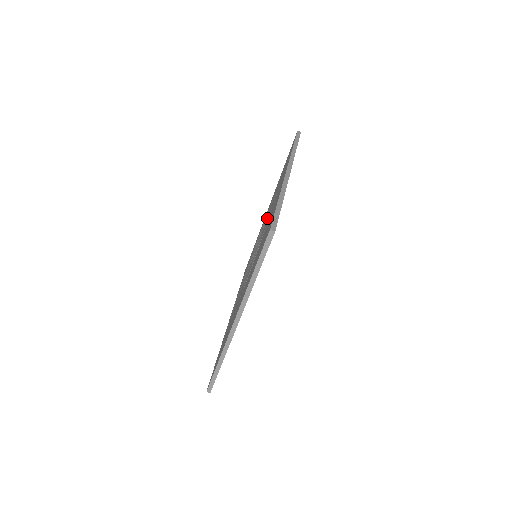
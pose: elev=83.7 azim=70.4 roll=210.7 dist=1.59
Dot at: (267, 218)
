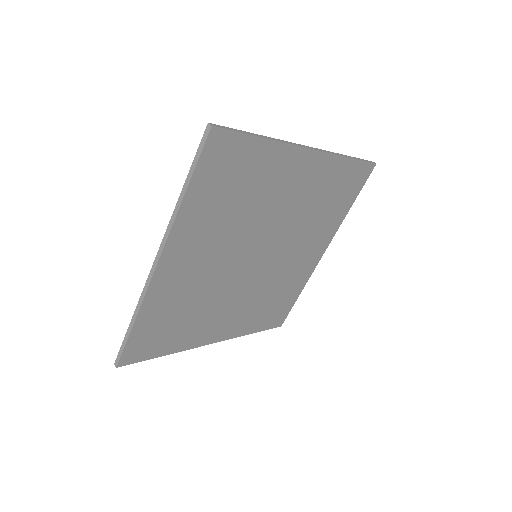
Dot at: occluded
